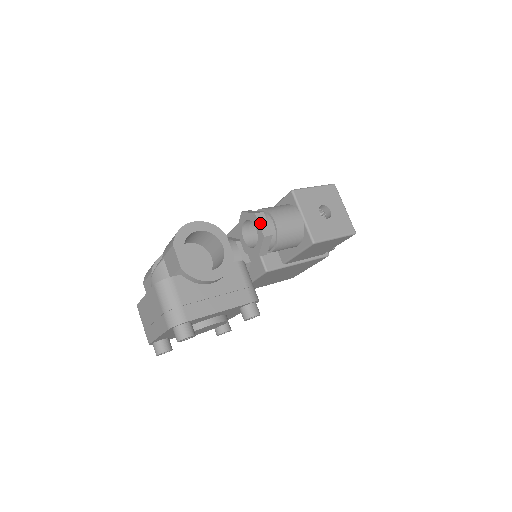
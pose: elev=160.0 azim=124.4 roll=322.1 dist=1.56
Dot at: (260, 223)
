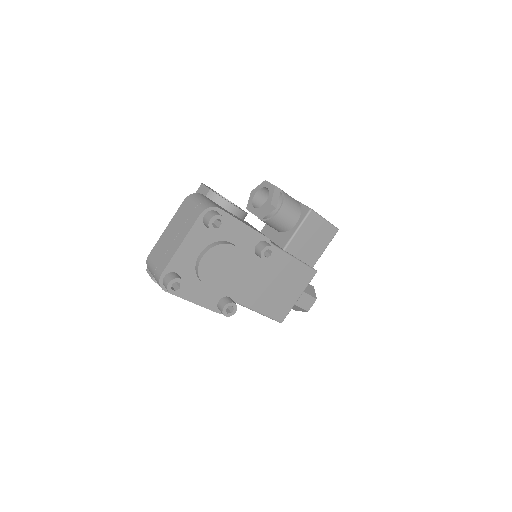
Dot at: (270, 183)
